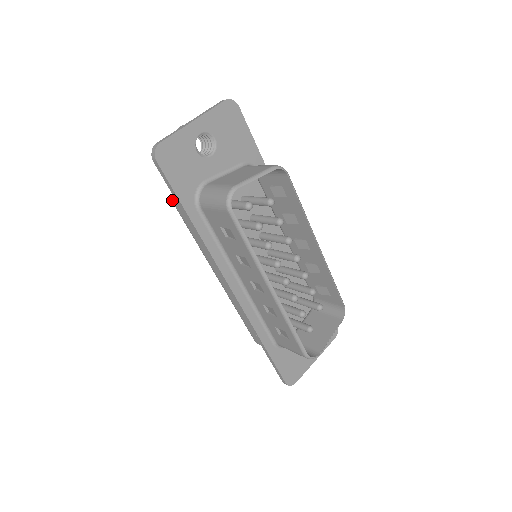
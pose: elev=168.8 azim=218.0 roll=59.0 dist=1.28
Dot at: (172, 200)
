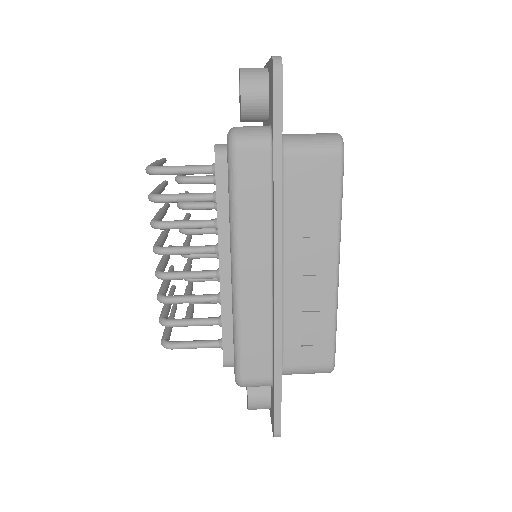
Dot at: (235, 143)
